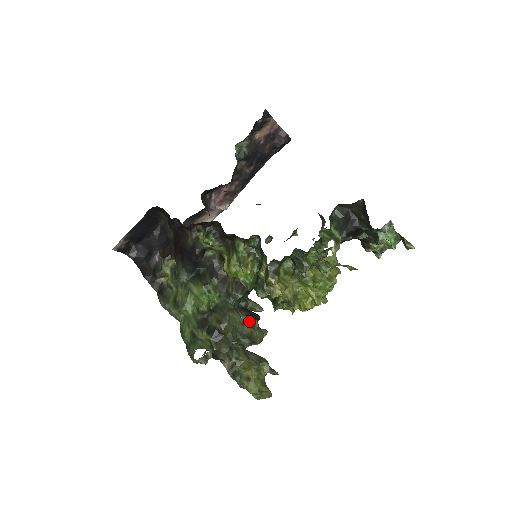
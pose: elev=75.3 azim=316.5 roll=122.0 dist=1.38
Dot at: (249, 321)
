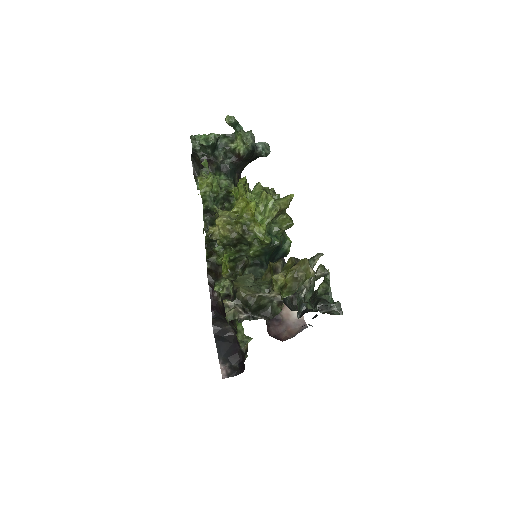
Dot at: (268, 270)
